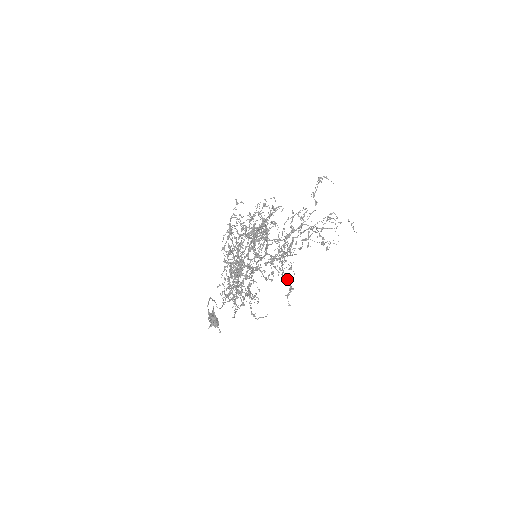
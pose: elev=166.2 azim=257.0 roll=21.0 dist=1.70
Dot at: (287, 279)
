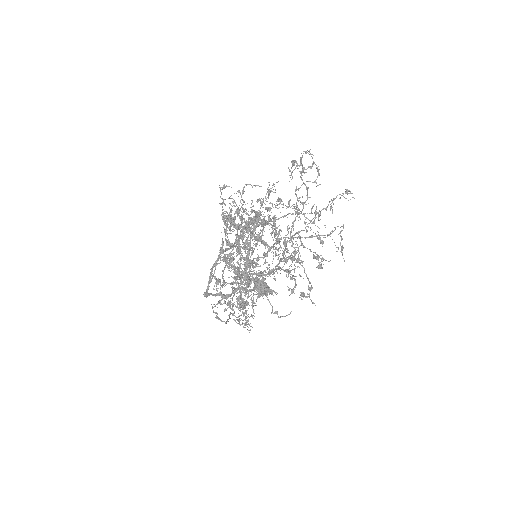
Dot at: occluded
